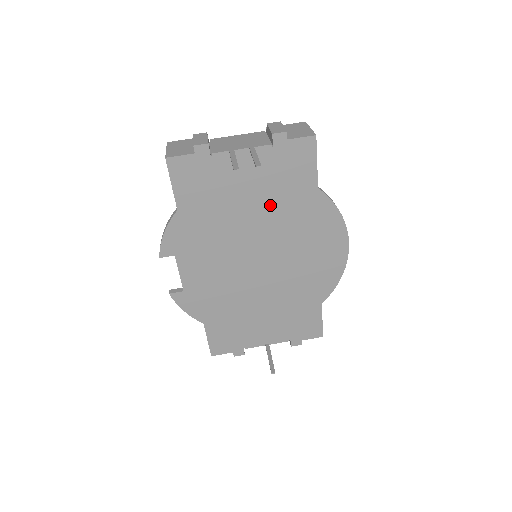
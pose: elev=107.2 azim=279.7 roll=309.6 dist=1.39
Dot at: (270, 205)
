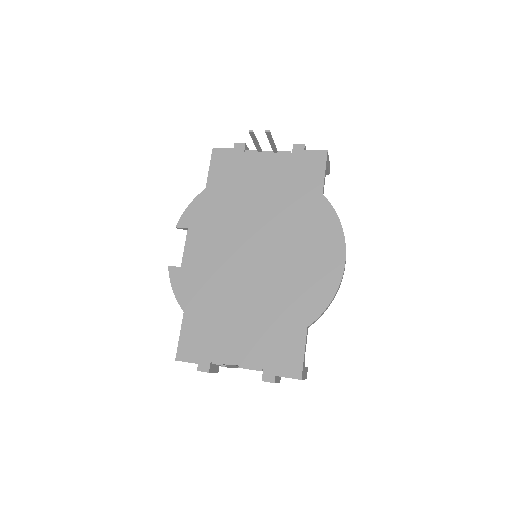
Dot at: (279, 201)
